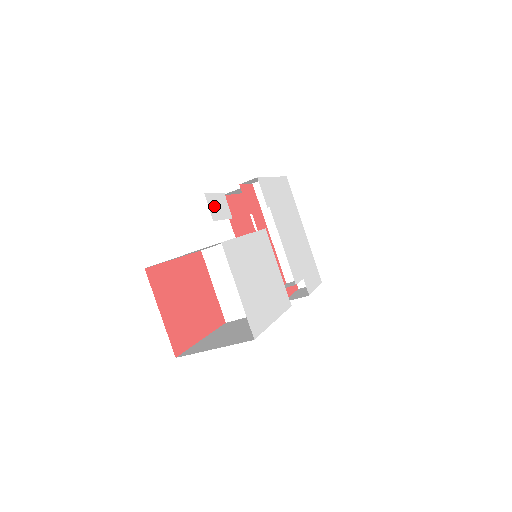
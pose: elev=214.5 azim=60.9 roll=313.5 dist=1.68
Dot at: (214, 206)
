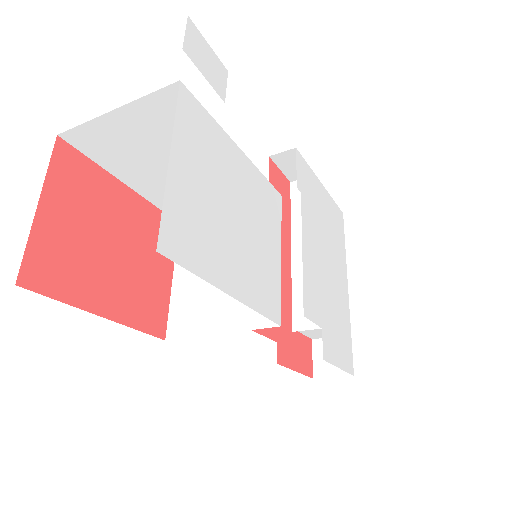
Dot at: (197, 48)
